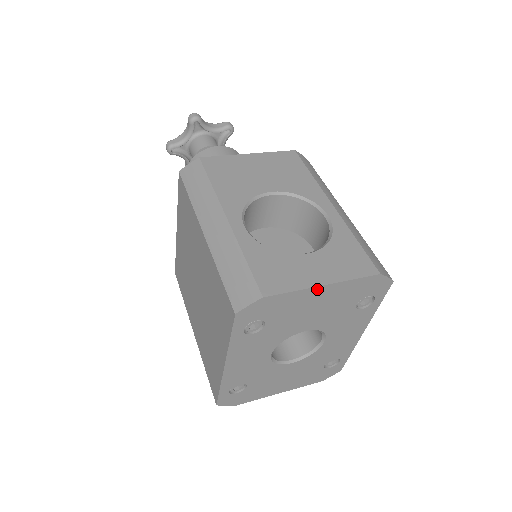
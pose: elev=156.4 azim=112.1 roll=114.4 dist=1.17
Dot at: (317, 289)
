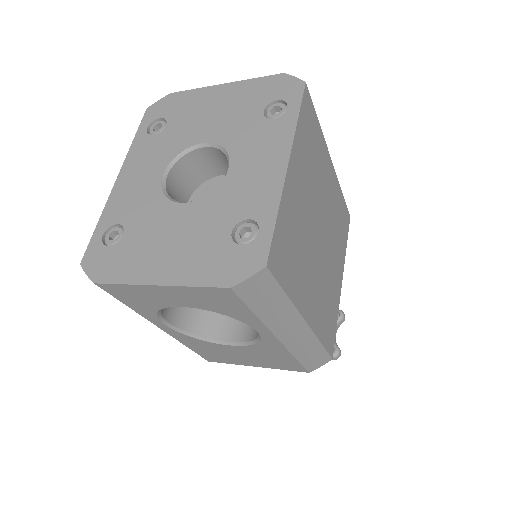
Dot at: (217, 88)
